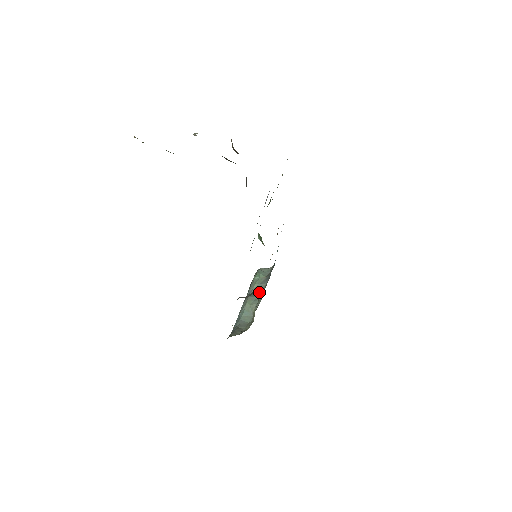
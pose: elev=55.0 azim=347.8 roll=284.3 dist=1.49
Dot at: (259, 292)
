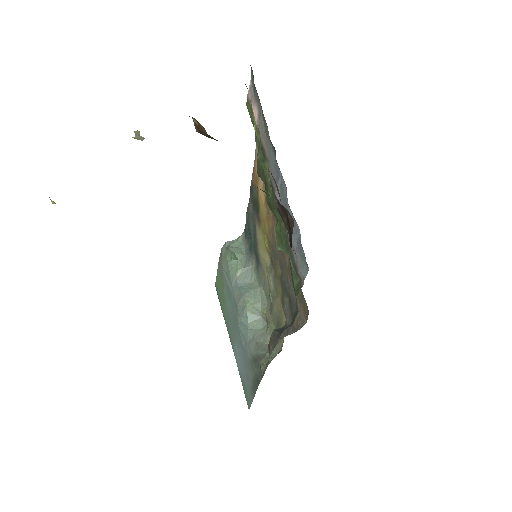
Dot at: (249, 280)
